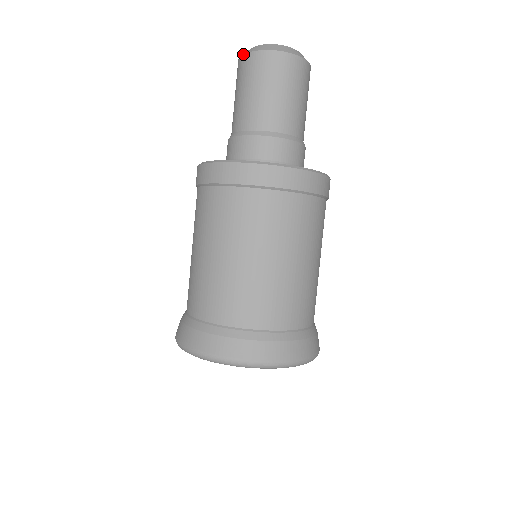
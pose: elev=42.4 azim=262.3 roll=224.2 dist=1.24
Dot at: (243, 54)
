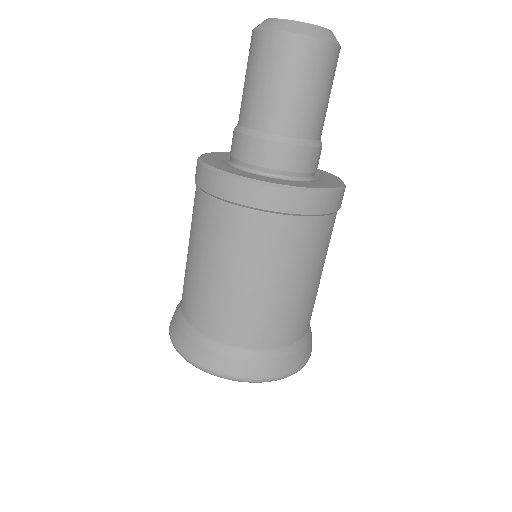
Dot at: (271, 29)
